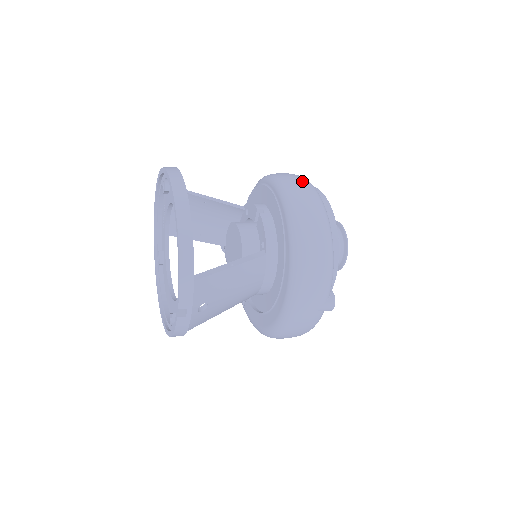
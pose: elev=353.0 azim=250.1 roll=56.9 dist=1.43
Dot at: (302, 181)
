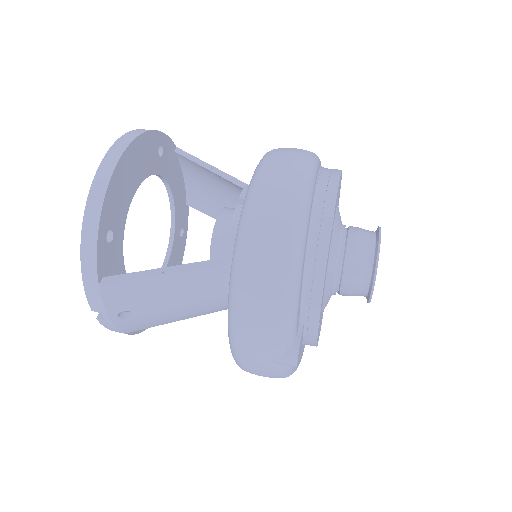
Dot at: (292, 167)
